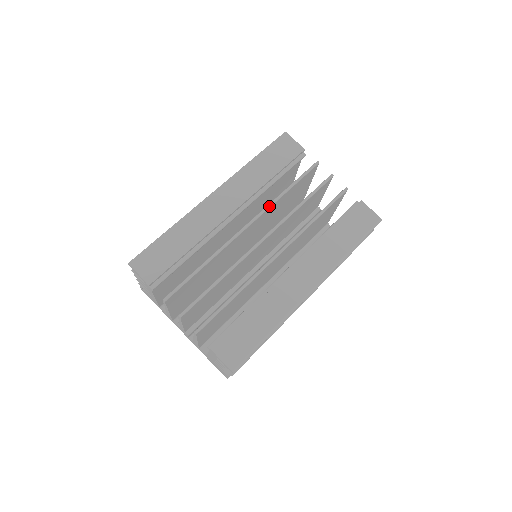
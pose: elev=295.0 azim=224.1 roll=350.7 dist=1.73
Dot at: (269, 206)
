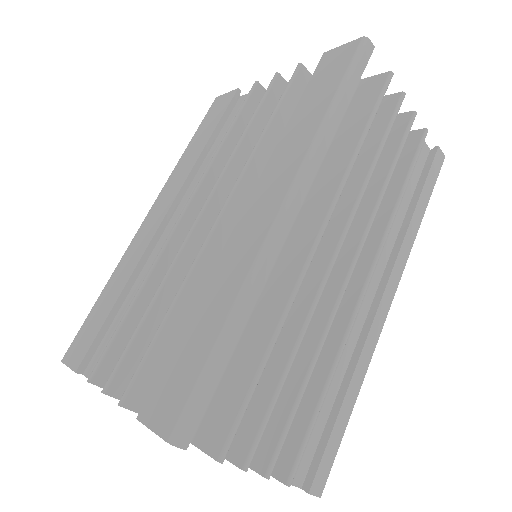
Dot at: (205, 171)
